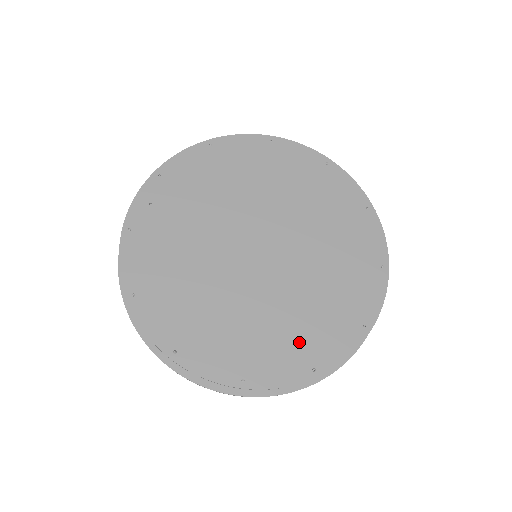
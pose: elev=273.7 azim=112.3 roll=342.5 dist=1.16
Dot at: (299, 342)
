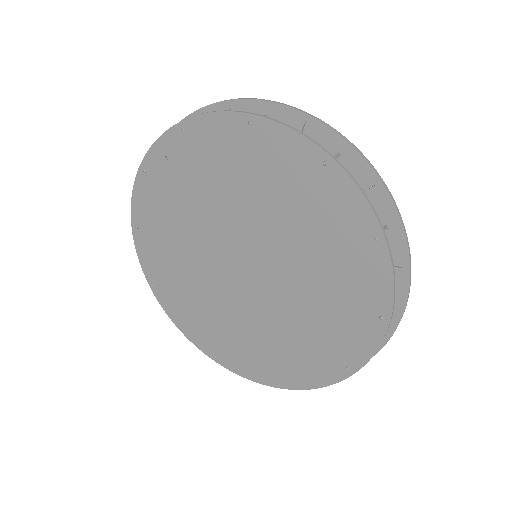
Dot at: (237, 349)
